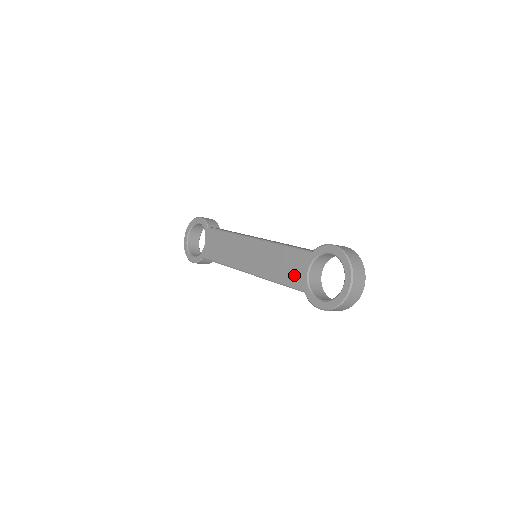
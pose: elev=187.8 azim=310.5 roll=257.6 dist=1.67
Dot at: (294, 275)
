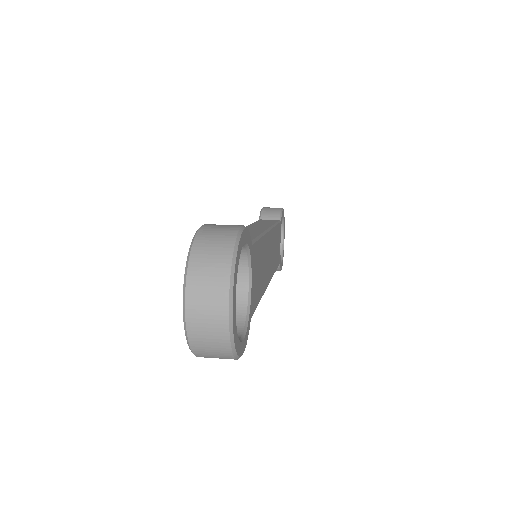
Dot at: occluded
